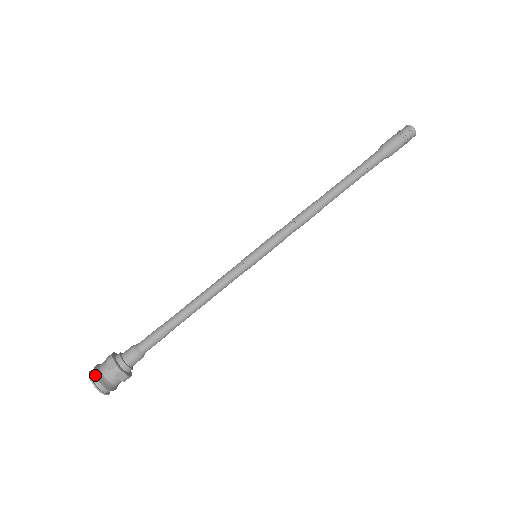
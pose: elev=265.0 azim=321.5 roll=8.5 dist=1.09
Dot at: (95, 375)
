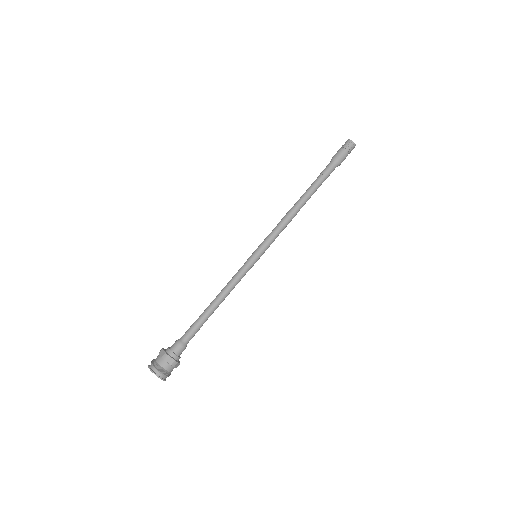
Dot at: (159, 371)
